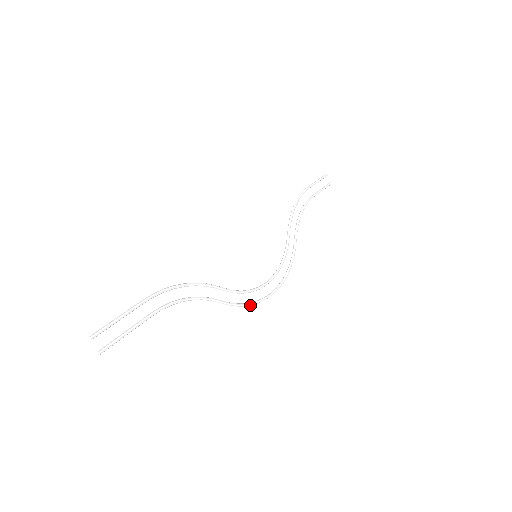
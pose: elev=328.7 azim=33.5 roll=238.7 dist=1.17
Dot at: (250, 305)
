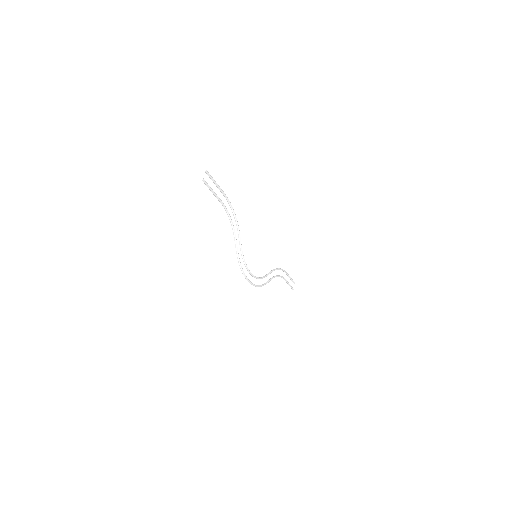
Dot at: (241, 268)
